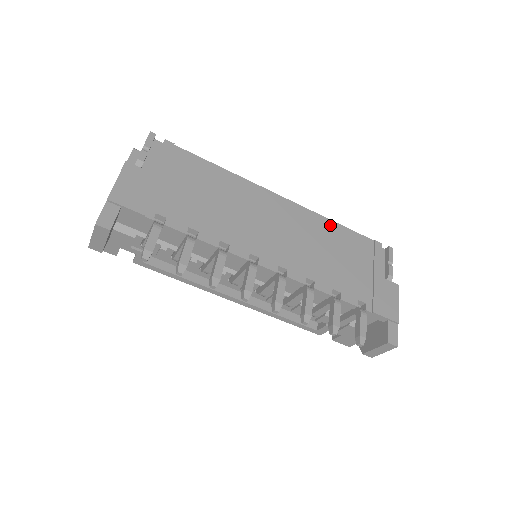
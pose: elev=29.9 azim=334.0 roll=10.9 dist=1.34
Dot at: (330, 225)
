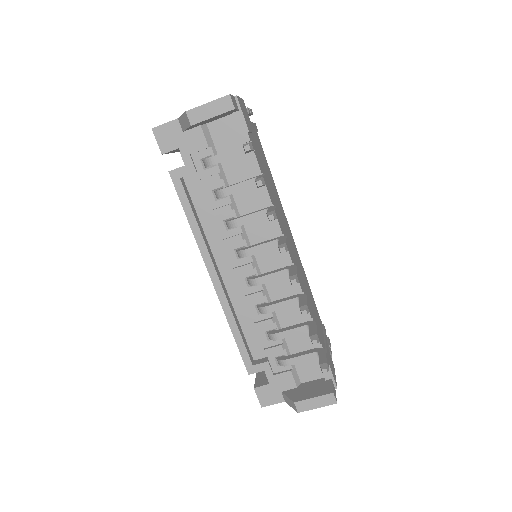
Dot at: (308, 283)
